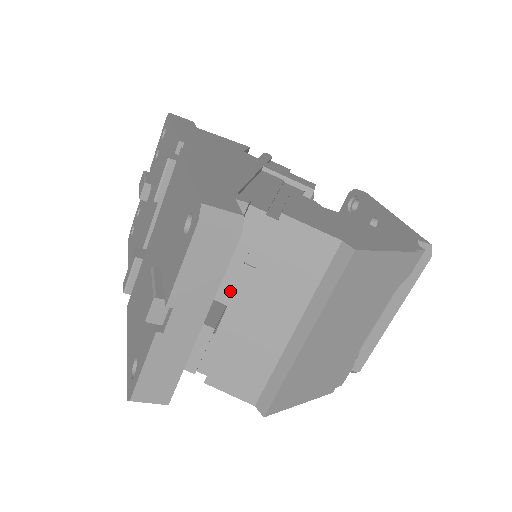
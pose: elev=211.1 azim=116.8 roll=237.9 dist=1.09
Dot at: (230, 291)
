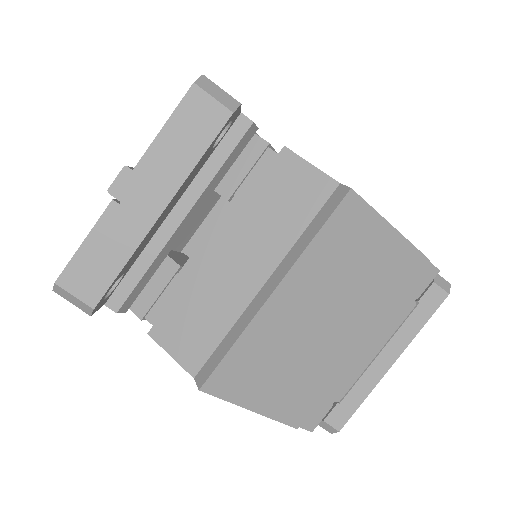
Dot at: occluded
